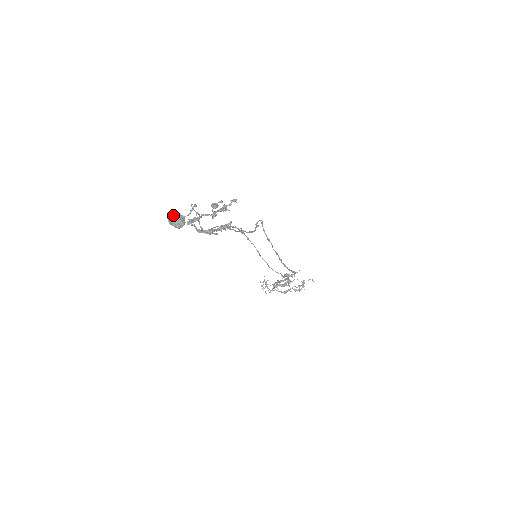
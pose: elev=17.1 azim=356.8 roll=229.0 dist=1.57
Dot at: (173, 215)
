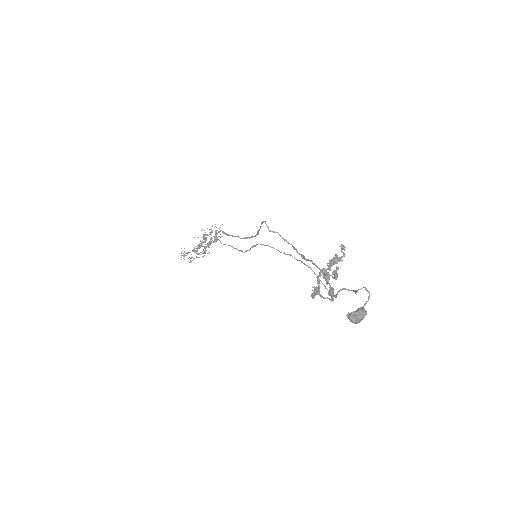
Dot at: (361, 315)
